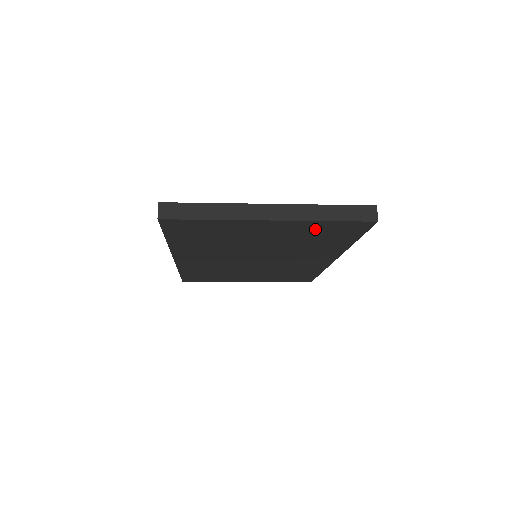
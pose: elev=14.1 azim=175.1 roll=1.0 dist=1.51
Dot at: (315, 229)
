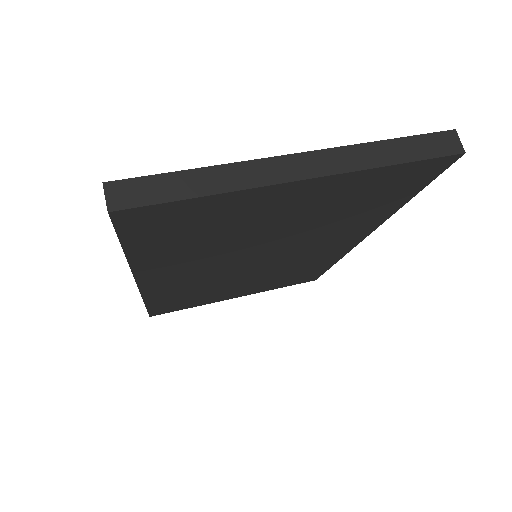
Dot at: (364, 187)
